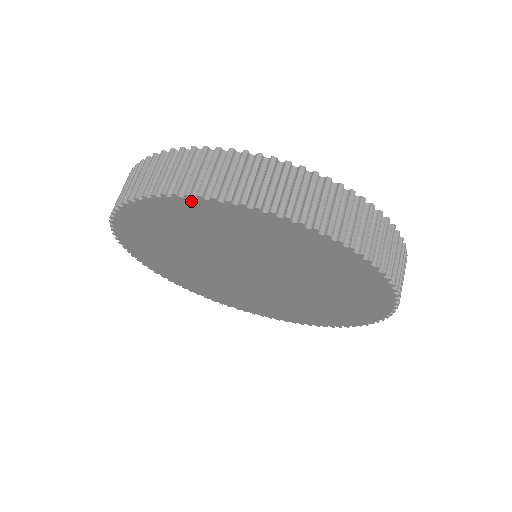
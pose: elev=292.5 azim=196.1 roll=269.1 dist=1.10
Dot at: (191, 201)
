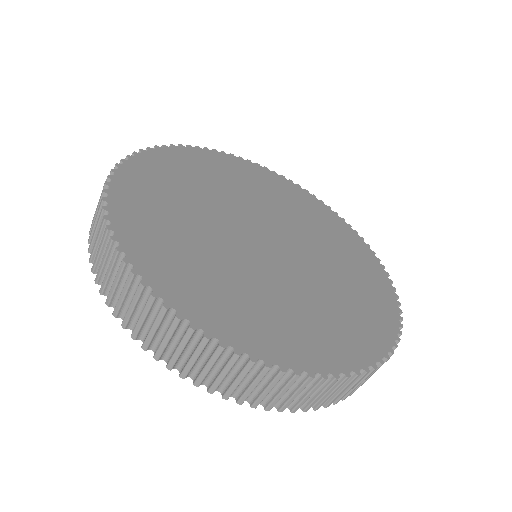
Dot at: occluded
